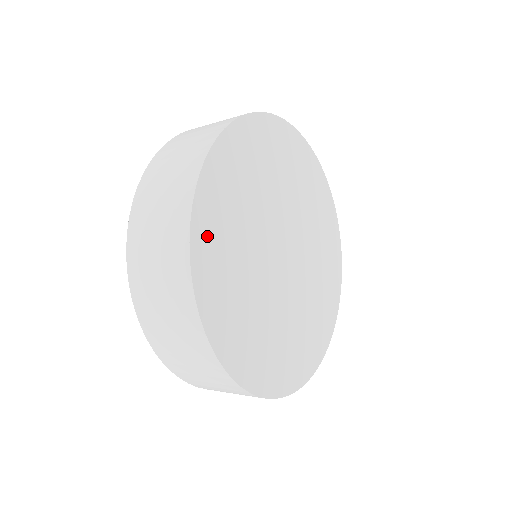
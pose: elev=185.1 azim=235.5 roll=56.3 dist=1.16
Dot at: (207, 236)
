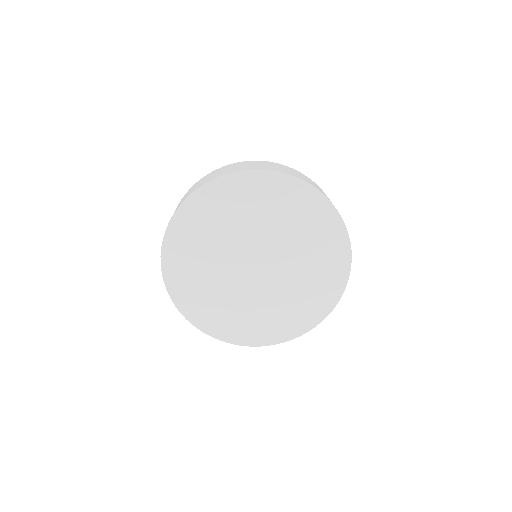
Dot at: (174, 261)
